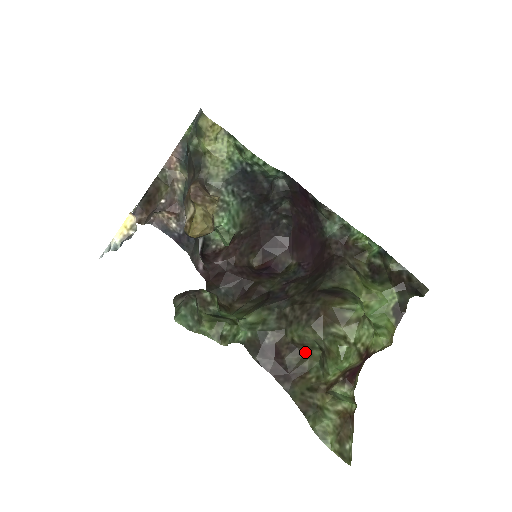
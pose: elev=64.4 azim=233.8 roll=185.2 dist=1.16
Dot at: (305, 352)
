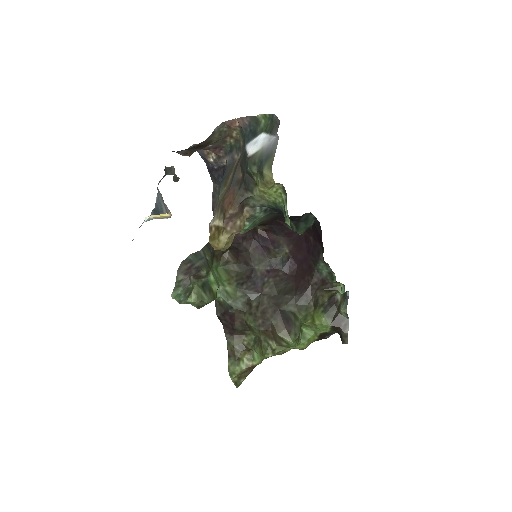
Dot at: (250, 329)
